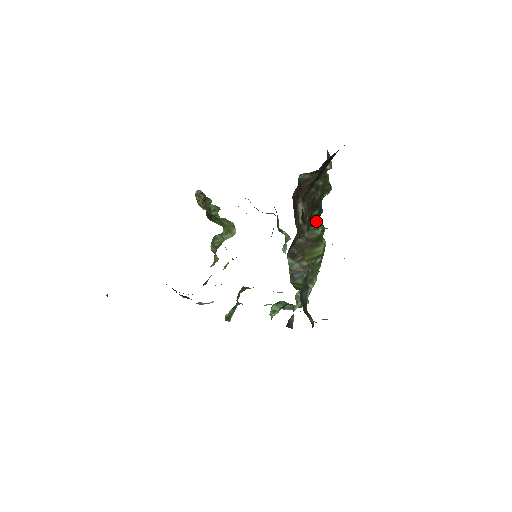
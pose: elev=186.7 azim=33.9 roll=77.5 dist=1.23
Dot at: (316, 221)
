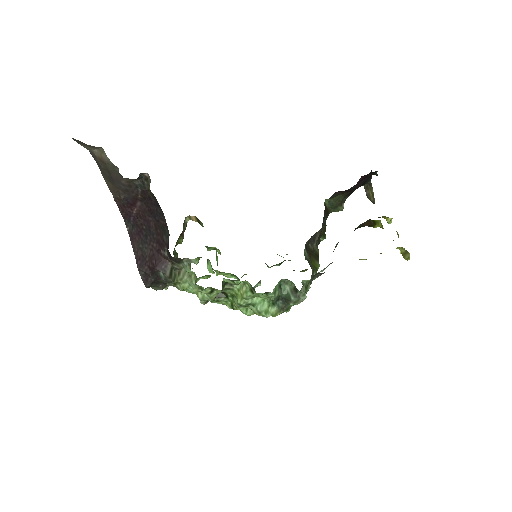
Dot at: occluded
